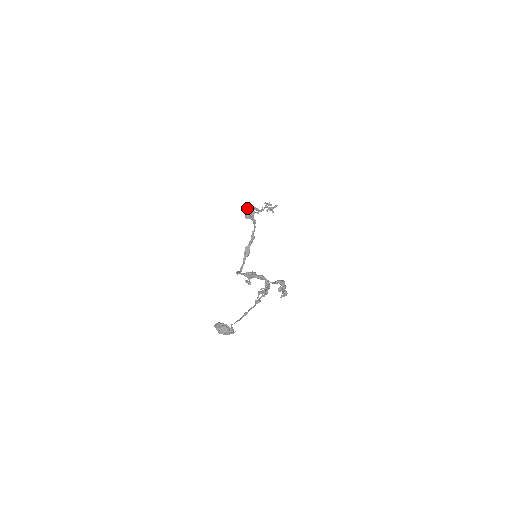
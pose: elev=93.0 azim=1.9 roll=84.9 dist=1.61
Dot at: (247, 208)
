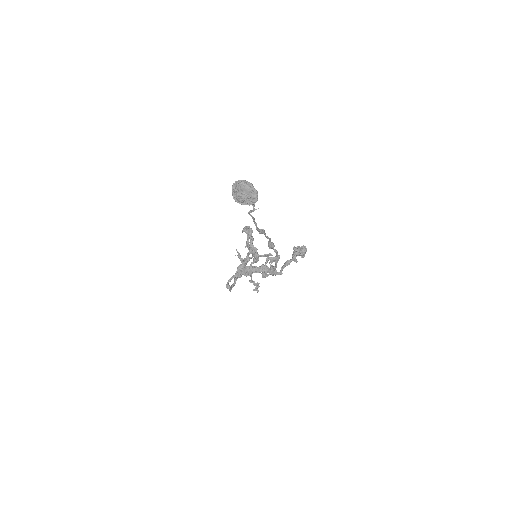
Dot at: occluded
